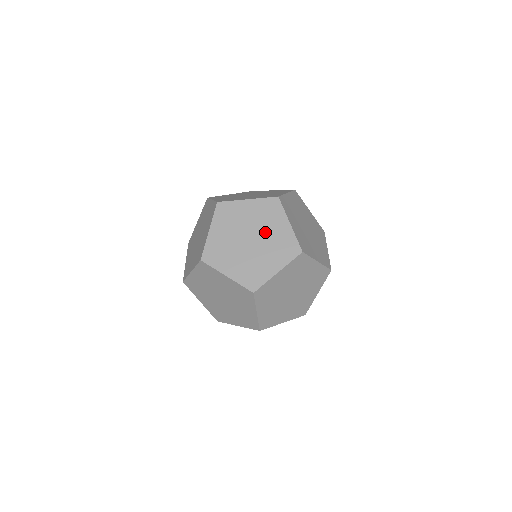
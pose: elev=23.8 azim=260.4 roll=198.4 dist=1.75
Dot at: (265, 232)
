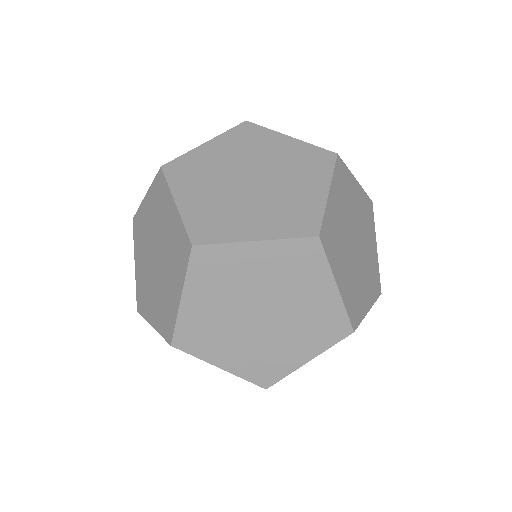
Dot at: occluded
